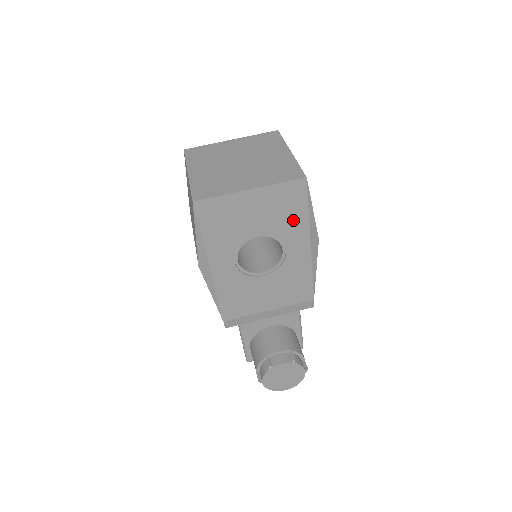
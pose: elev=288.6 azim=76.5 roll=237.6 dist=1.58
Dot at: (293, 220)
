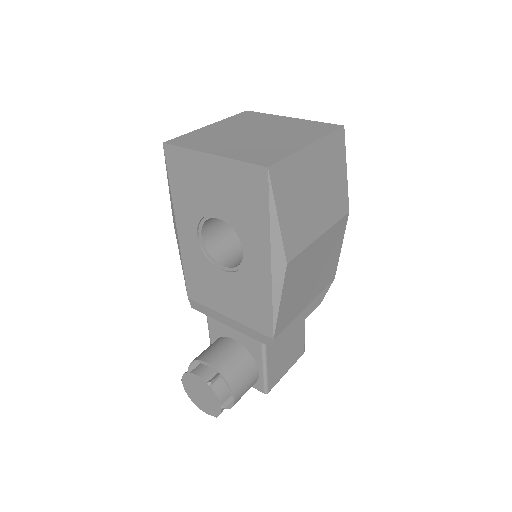
Dot at: (253, 218)
